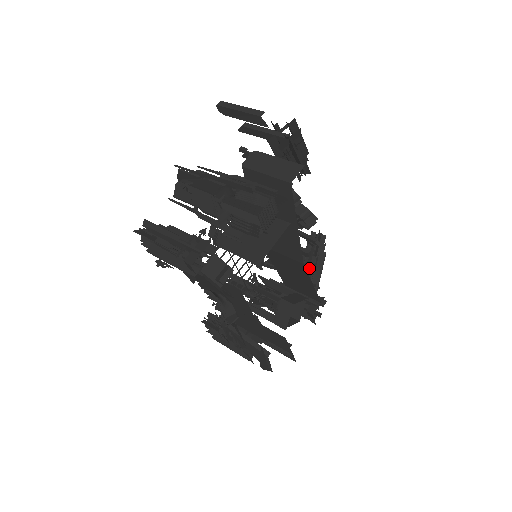
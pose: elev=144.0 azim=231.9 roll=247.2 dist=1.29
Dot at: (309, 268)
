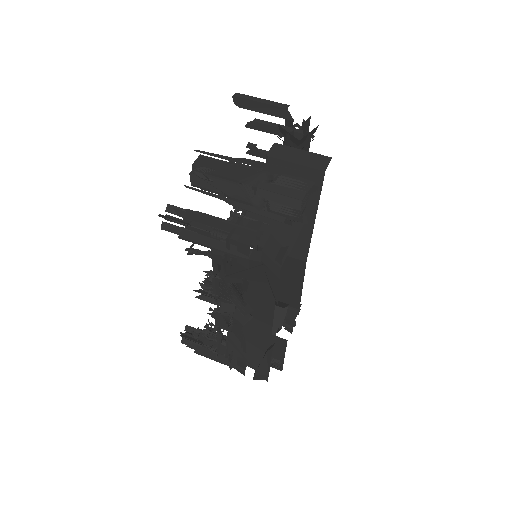
Dot at: occluded
